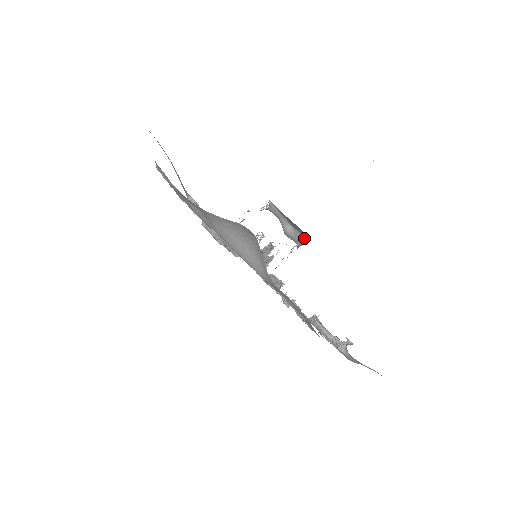
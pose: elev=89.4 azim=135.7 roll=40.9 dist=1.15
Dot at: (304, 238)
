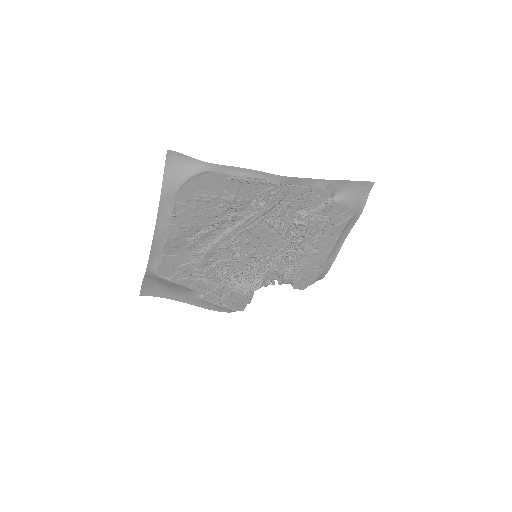
Dot at: occluded
